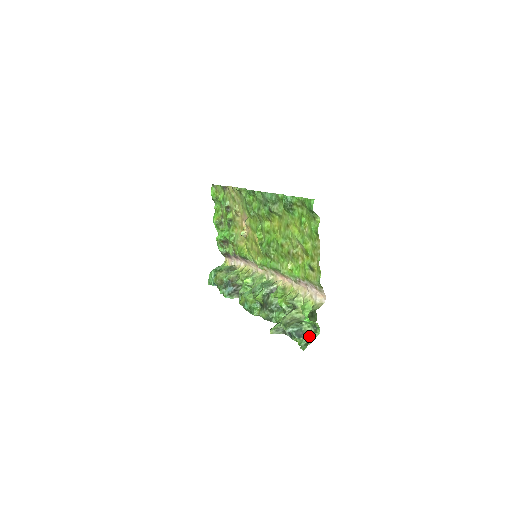
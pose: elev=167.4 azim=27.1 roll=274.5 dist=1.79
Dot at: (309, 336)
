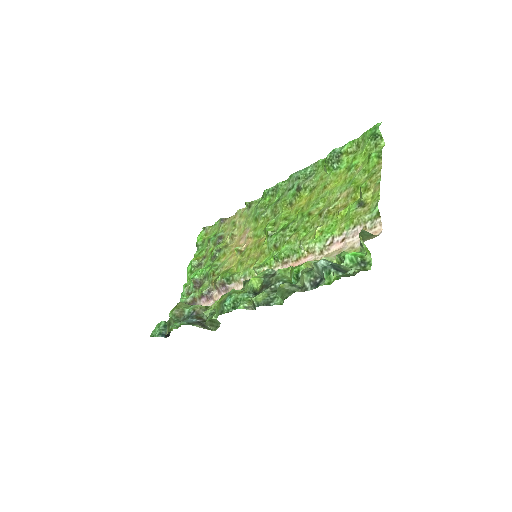
Dot at: (354, 269)
